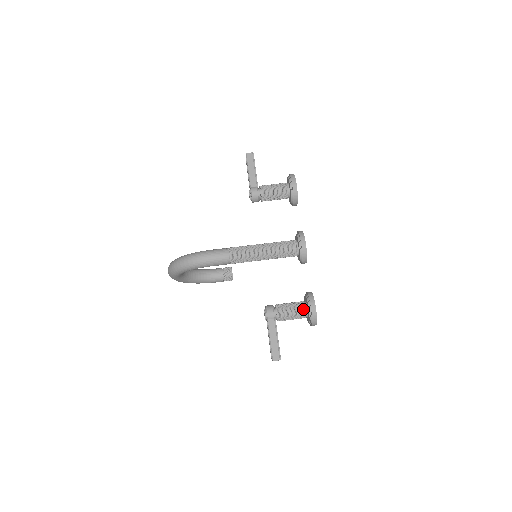
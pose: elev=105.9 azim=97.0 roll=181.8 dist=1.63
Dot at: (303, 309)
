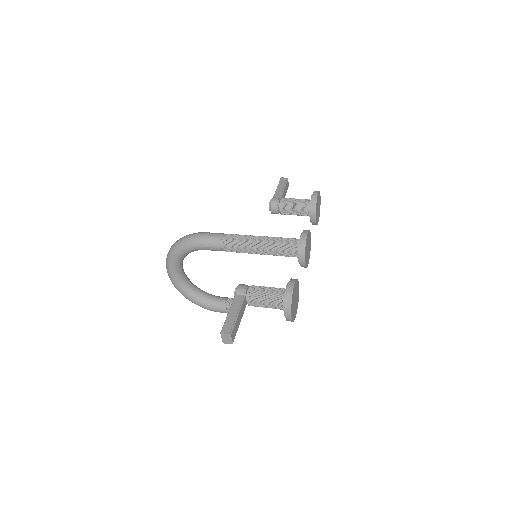
Dot at: (280, 292)
